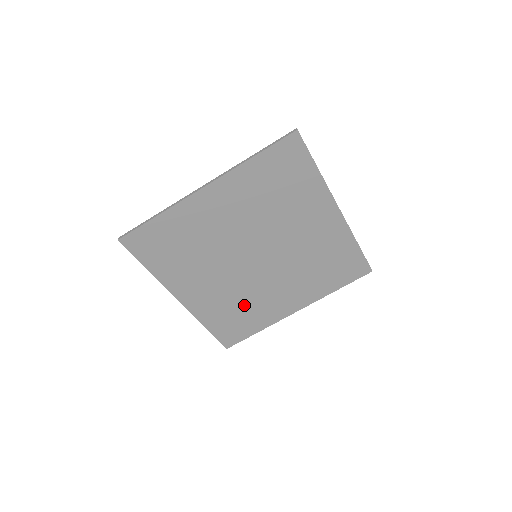
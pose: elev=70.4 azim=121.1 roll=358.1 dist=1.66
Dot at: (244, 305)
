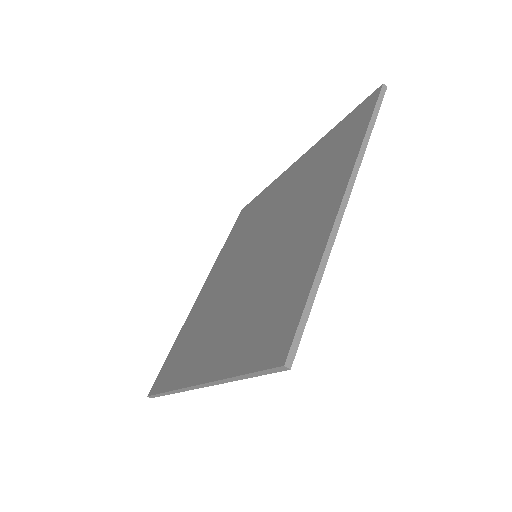
Dot at: occluded
